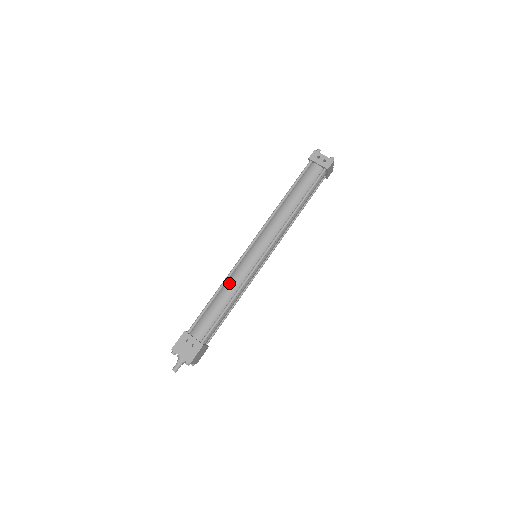
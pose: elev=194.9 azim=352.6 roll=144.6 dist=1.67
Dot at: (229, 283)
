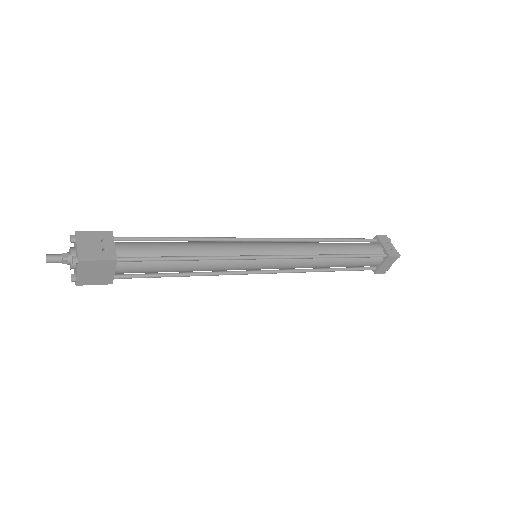
Dot at: (209, 243)
